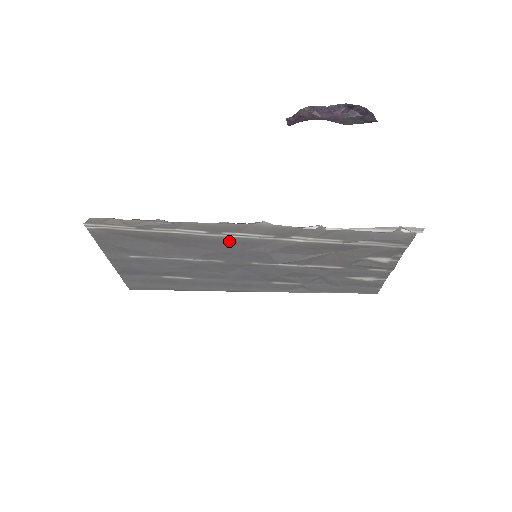
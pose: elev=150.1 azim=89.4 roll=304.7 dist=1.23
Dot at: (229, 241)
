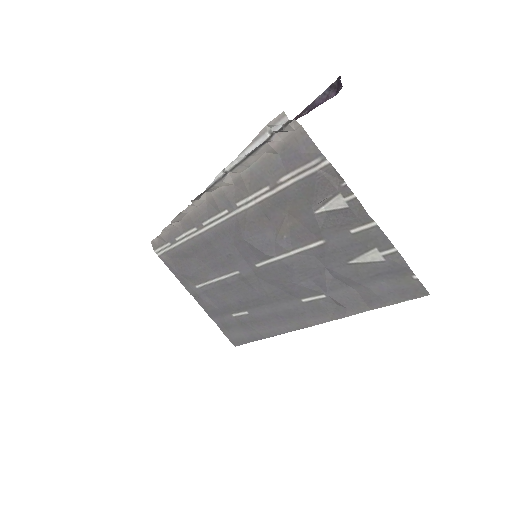
Dot at: (216, 235)
